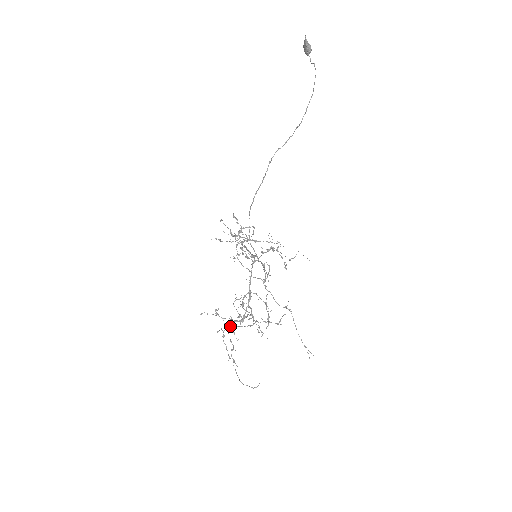
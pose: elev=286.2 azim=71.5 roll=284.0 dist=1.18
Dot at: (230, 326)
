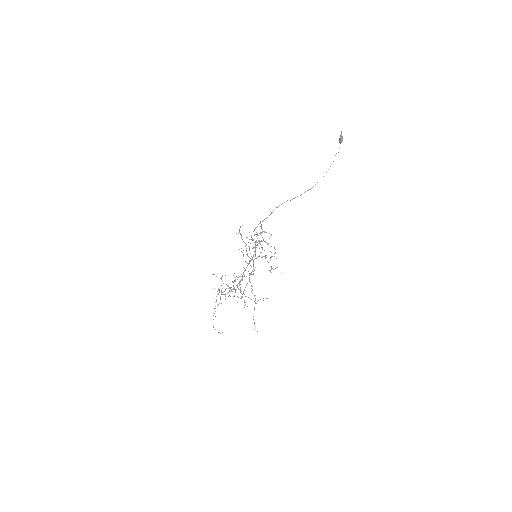
Dot at: (225, 290)
